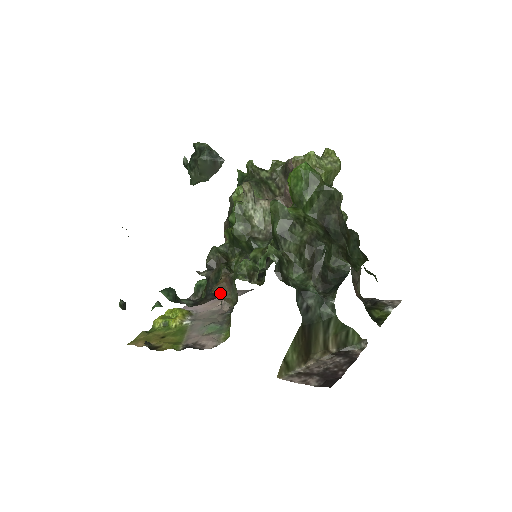
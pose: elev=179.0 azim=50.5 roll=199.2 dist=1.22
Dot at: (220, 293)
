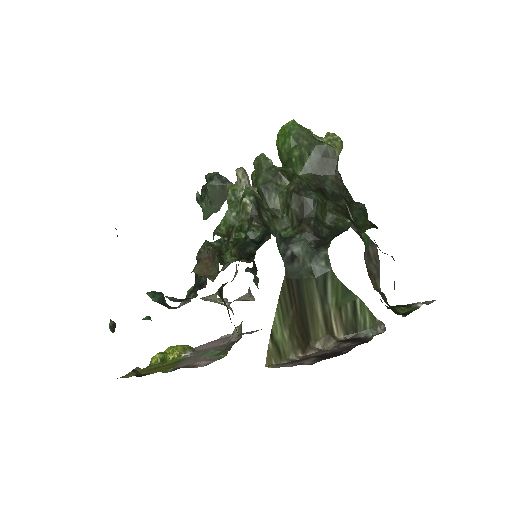
Dot at: (201, 270)
